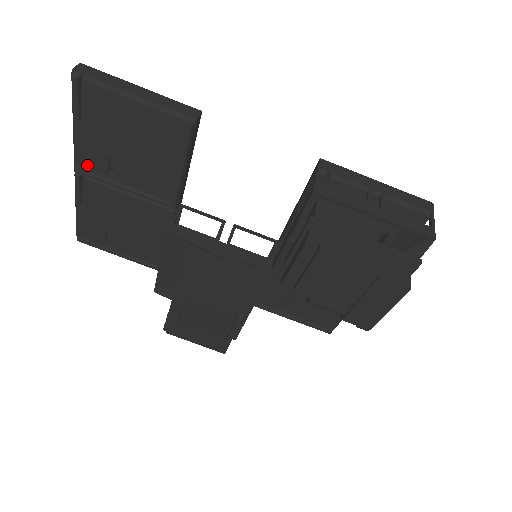
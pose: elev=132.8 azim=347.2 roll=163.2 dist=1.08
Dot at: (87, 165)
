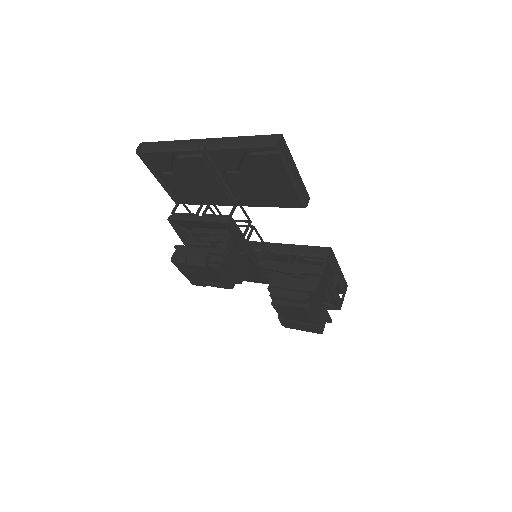
Dot at: (215, 158)
